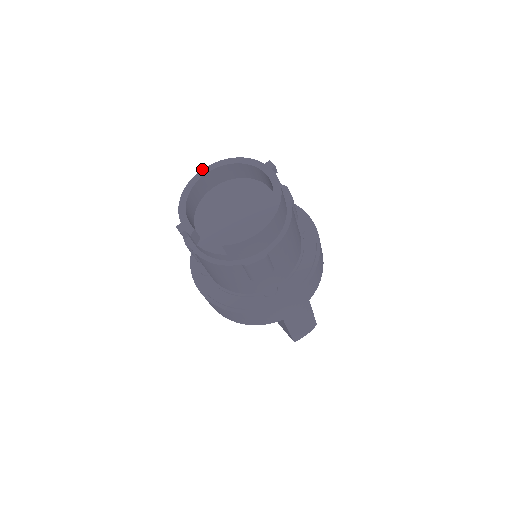
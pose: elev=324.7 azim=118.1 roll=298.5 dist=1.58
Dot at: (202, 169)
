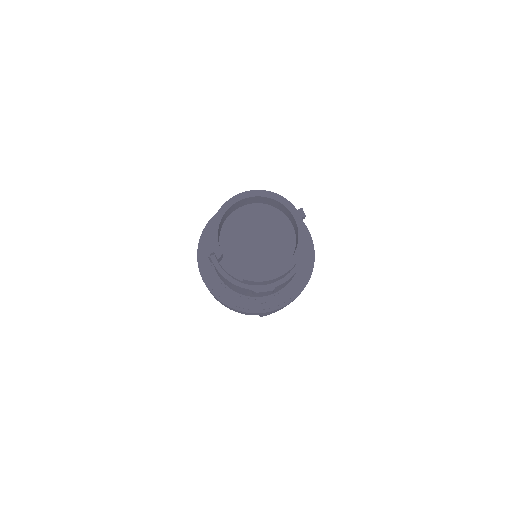
Dot at: (240, 193)
